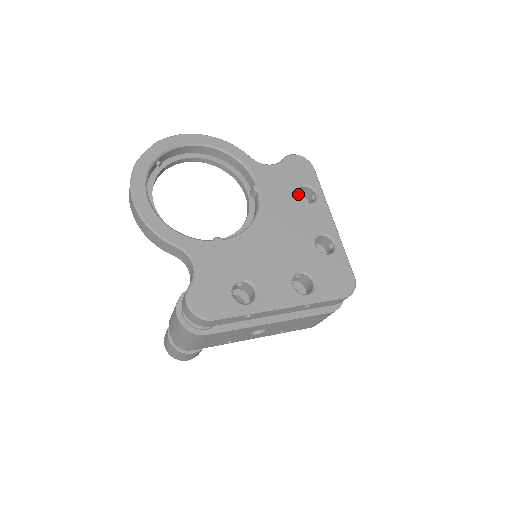
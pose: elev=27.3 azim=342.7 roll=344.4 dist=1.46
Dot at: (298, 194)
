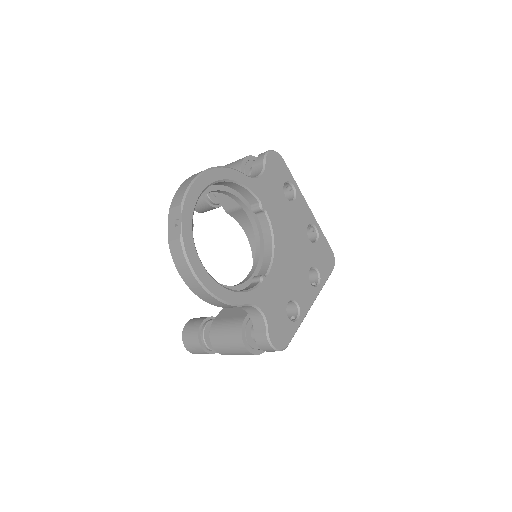
Dot at: occluded
